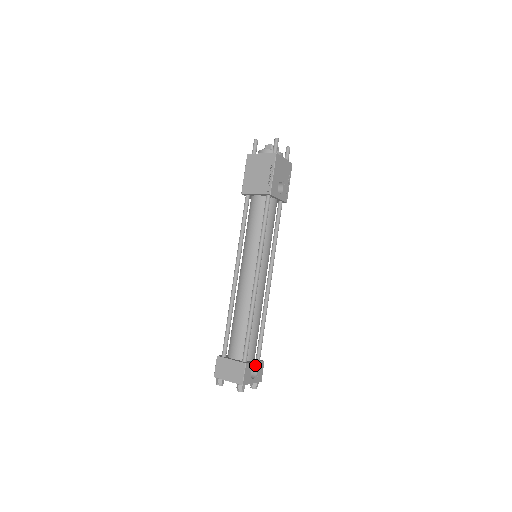
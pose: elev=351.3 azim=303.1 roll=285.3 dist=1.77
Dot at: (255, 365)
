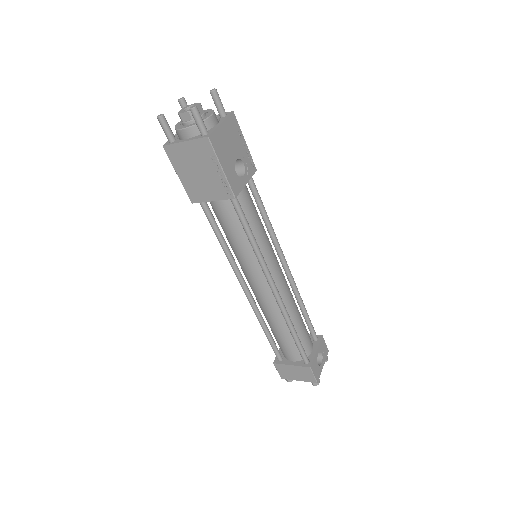
Dot at: (317, 352)
